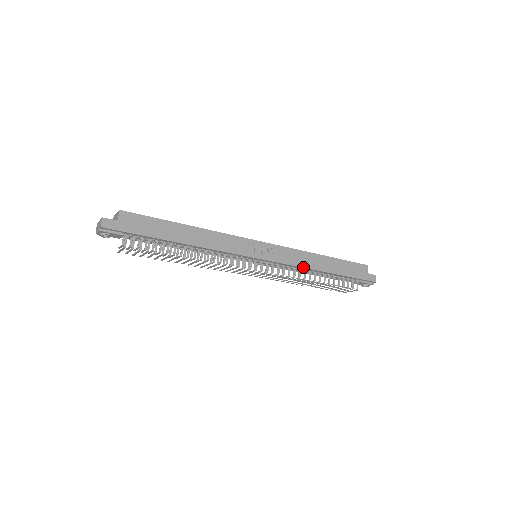
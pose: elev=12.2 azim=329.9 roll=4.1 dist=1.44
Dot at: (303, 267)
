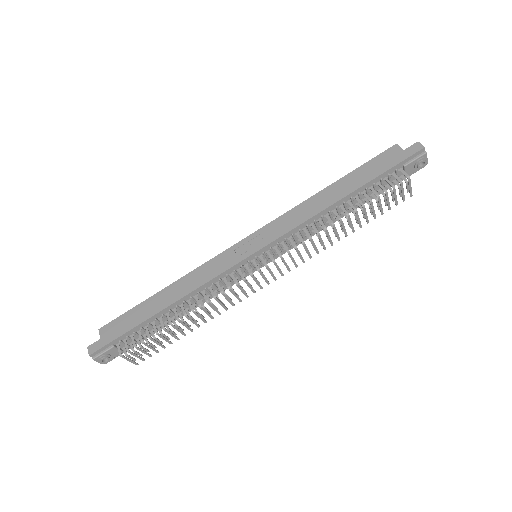
Dot at: (308, 219)
